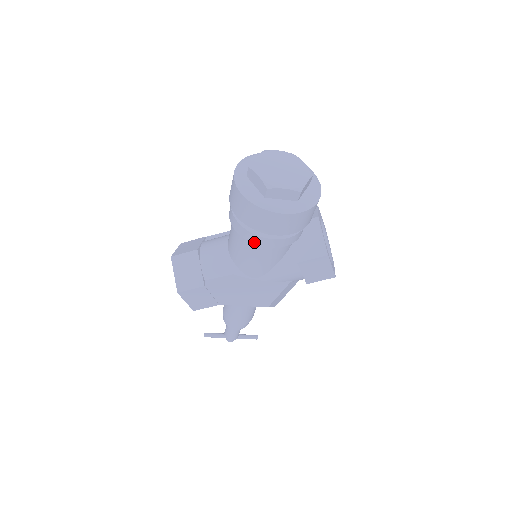
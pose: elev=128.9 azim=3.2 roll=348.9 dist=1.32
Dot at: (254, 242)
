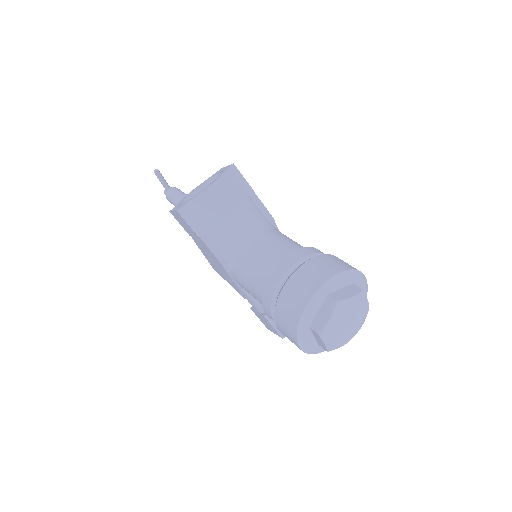
Dot at: (264, 302)
